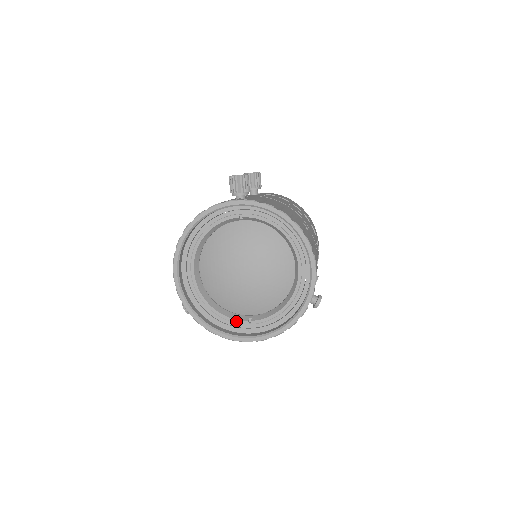
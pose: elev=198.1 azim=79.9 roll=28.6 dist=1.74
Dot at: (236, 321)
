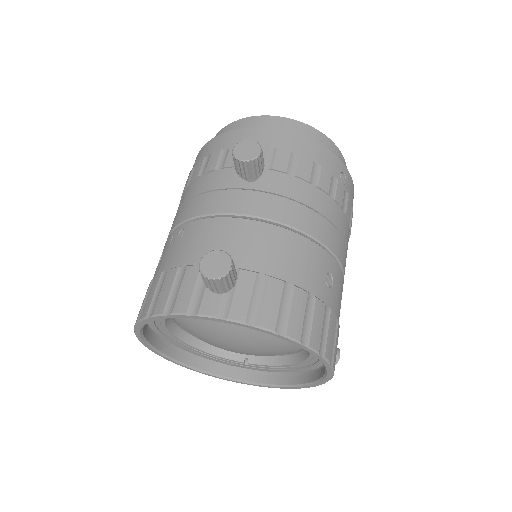
Dot at: (229, 360)
